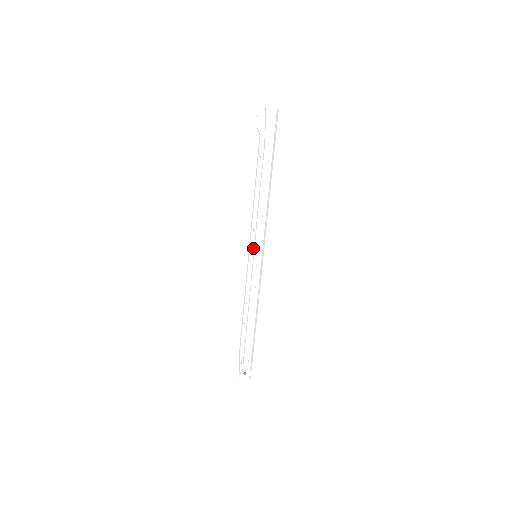
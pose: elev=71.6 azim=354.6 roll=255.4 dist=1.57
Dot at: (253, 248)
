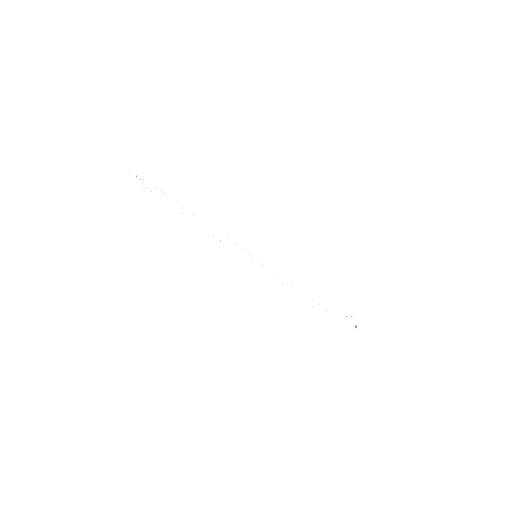
Dot at: (247, 255)
